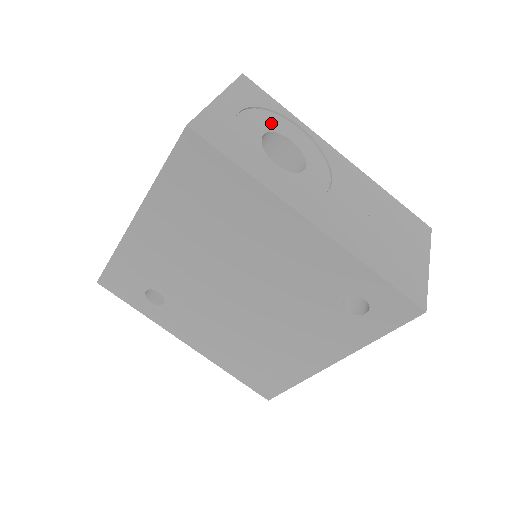
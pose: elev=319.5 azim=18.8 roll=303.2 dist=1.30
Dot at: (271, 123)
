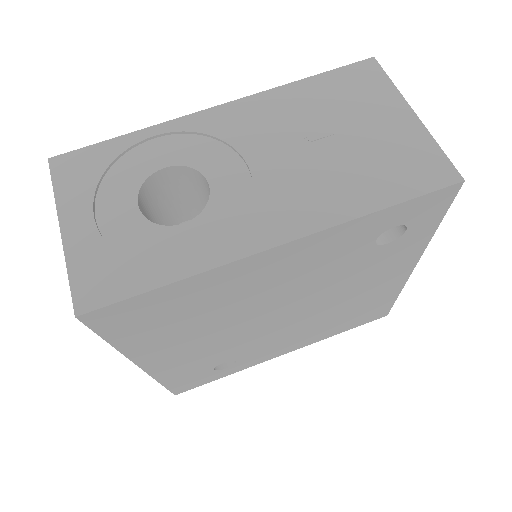
Dot at: (129, 177)
